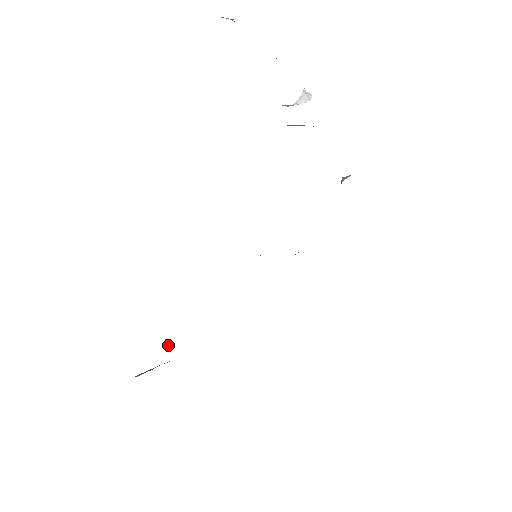
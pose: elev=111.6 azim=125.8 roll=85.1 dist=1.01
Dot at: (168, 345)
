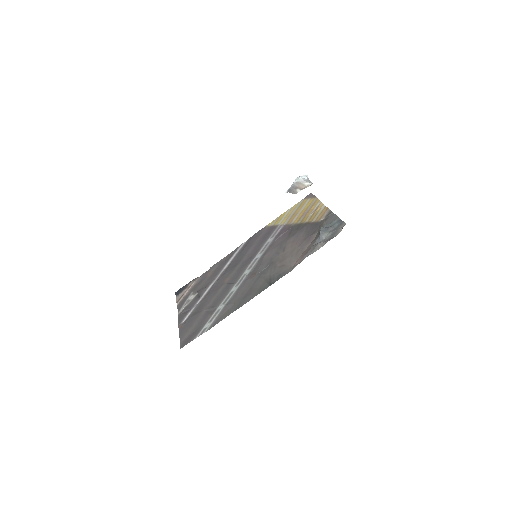
Dot at: (198, 294)
